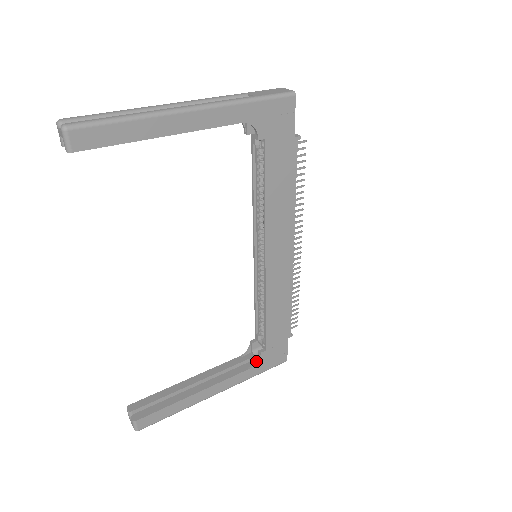
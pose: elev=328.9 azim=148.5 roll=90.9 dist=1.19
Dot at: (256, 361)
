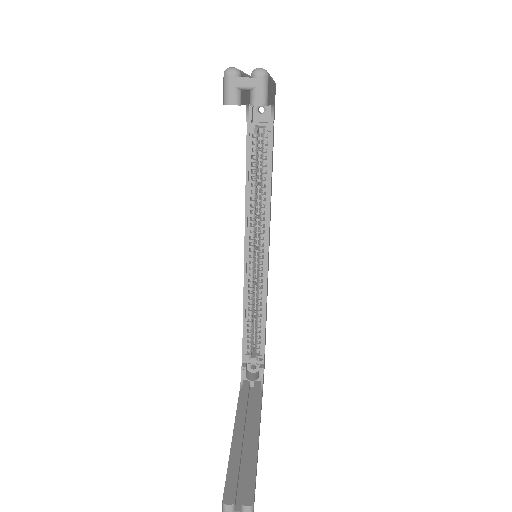
Dot at: (261, 380)
